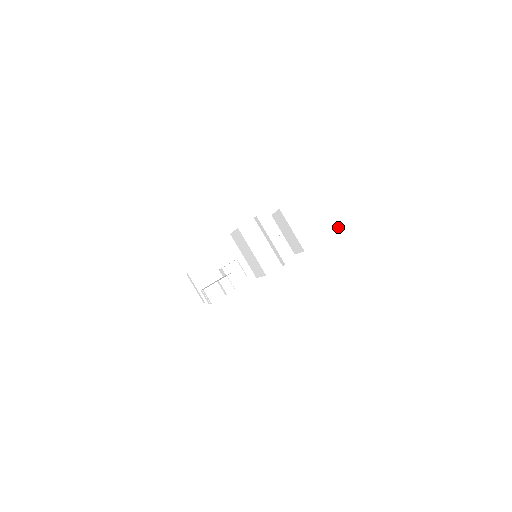
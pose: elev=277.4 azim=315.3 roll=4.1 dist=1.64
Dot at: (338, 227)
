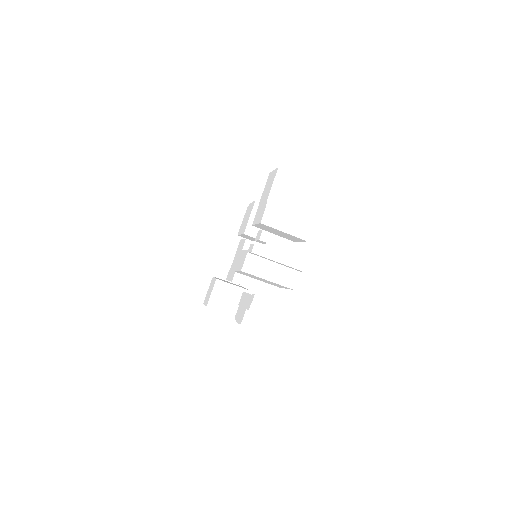
Dot at: (318, 196)
